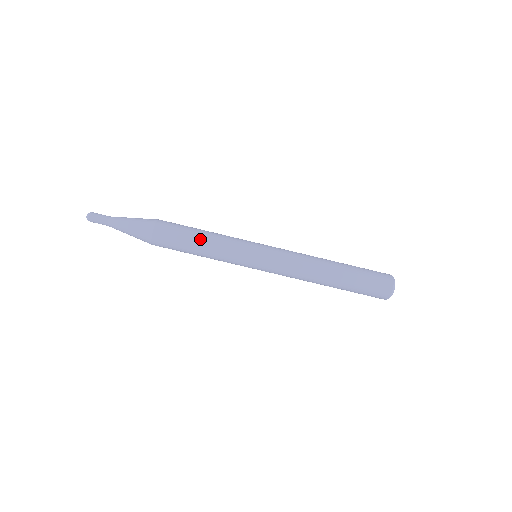
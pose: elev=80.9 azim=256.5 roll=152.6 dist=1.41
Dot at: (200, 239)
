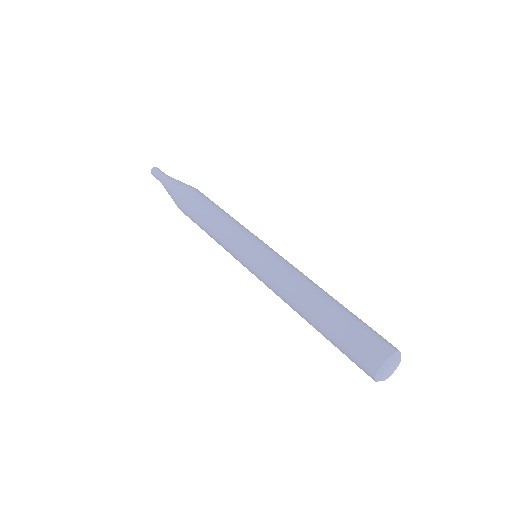
Dot at: occluded
